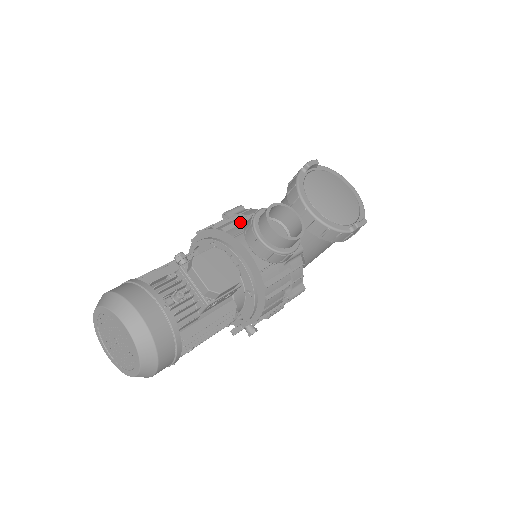
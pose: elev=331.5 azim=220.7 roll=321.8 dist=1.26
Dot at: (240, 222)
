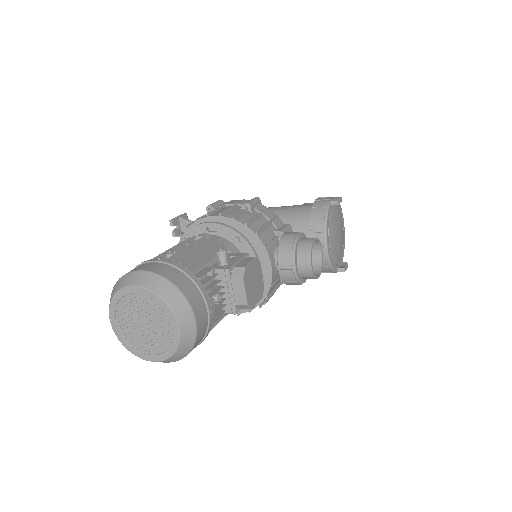
Dot at: (267, 227)
